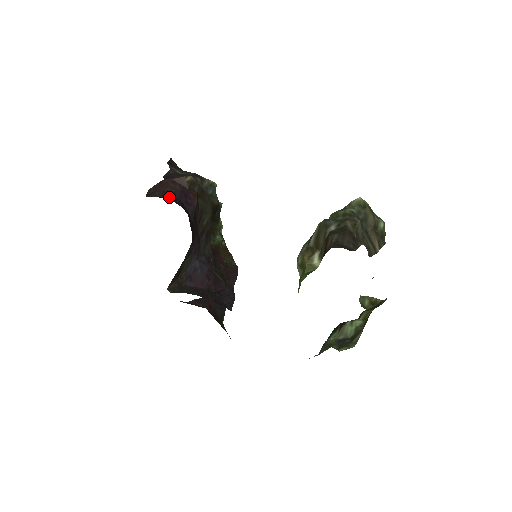
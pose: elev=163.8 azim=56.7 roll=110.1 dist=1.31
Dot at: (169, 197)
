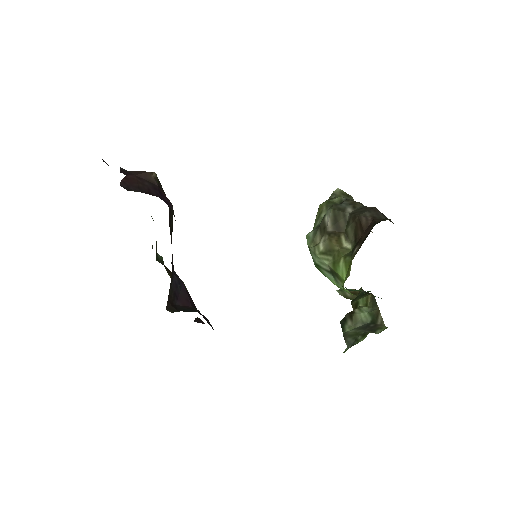
Dot at: (147, 193)
